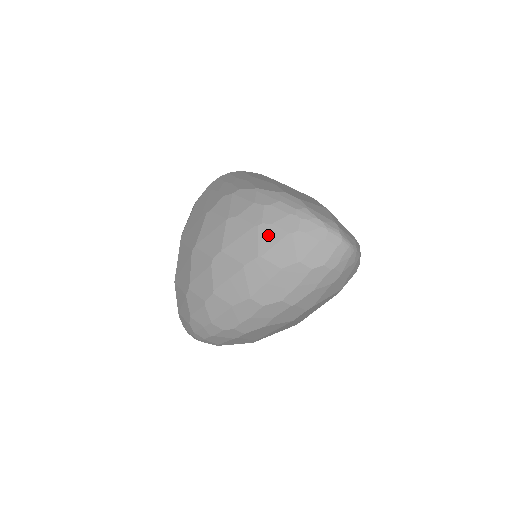
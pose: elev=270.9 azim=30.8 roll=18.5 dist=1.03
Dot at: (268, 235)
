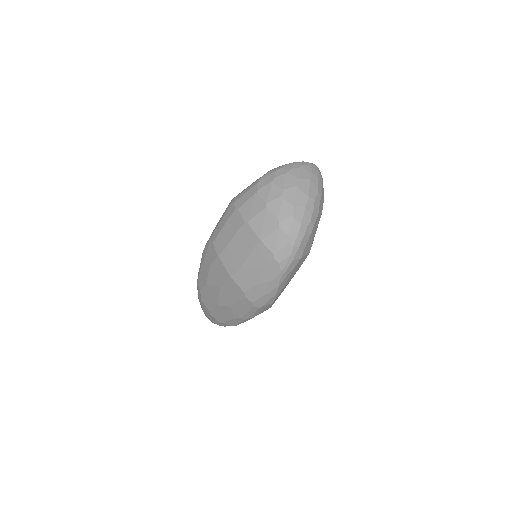
Dot at: (295, 172)
